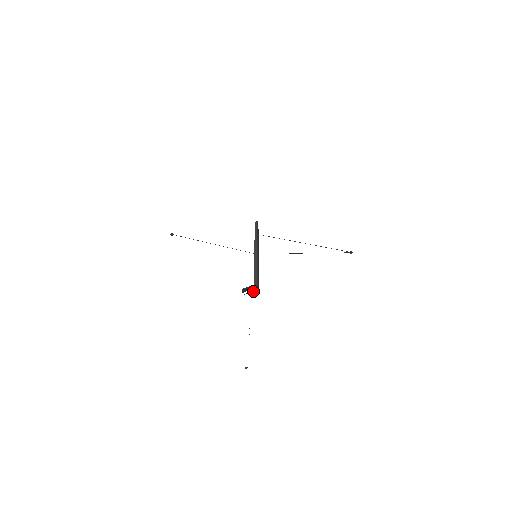
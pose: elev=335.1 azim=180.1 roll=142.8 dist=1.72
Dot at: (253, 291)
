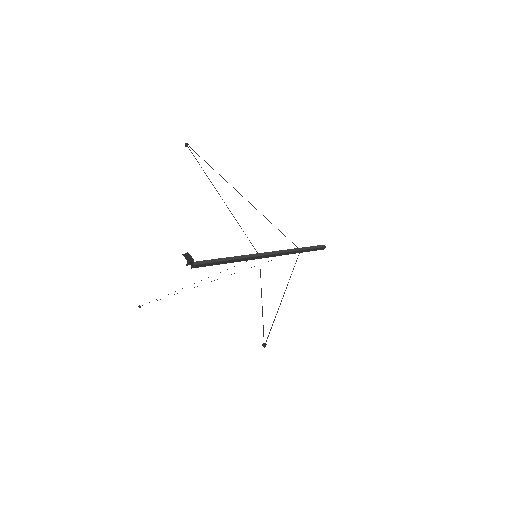
Dot at: (189, 264)
